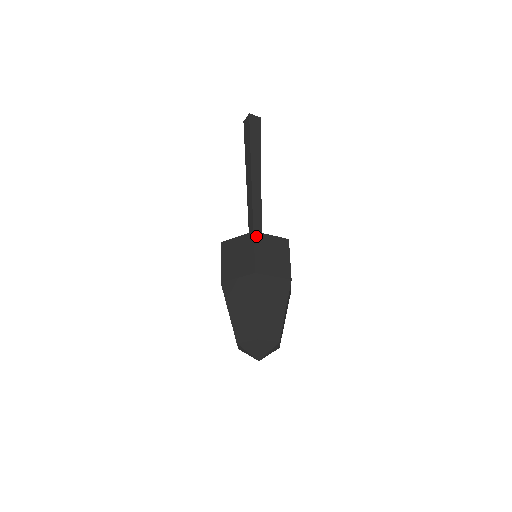
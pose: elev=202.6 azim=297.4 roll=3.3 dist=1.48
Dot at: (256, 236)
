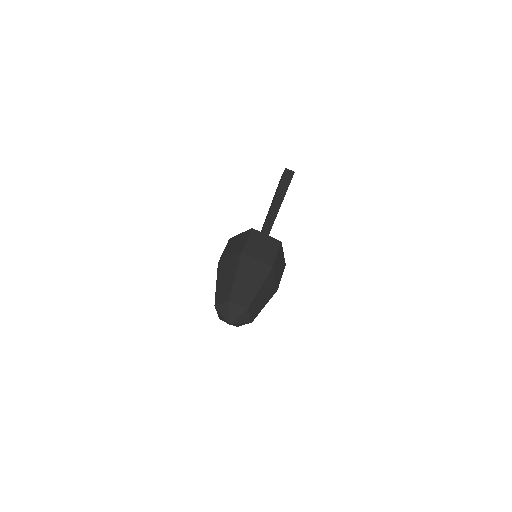
Dot at: (253, 231)
